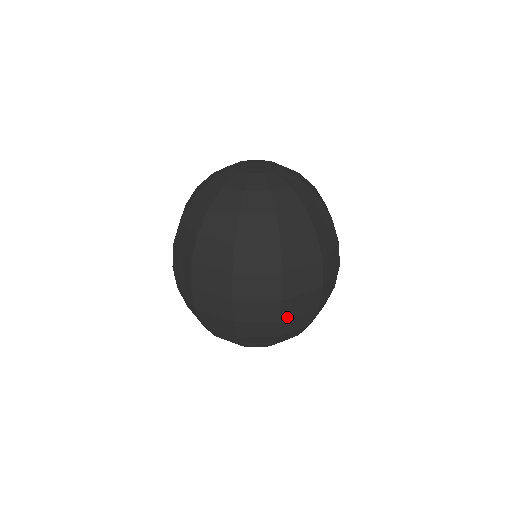
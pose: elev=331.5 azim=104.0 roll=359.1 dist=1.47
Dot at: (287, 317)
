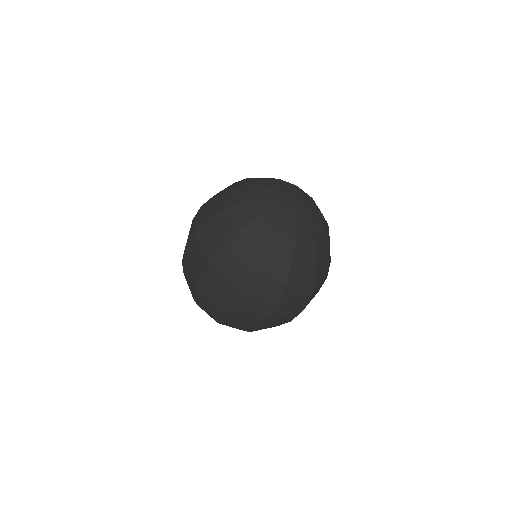
Dot at: occluded
